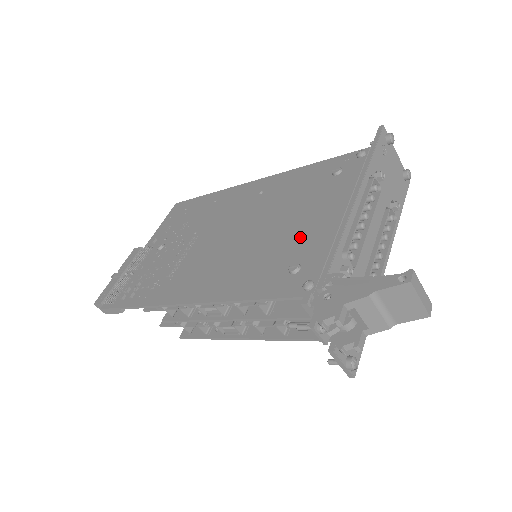
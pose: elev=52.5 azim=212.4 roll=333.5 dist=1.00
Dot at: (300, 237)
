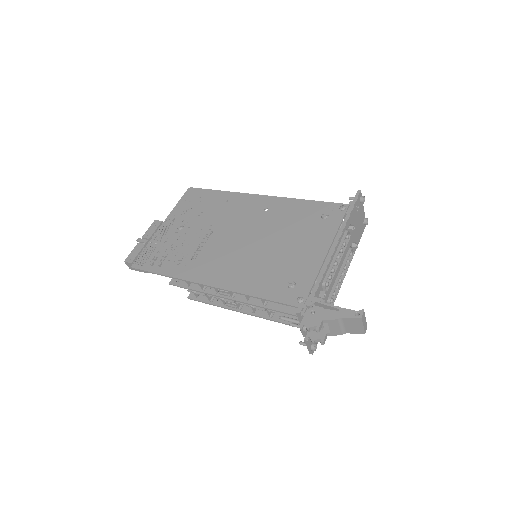
Dot at: (296, 261)
